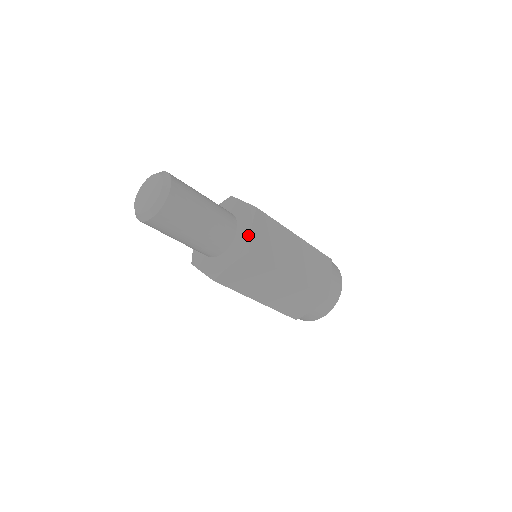
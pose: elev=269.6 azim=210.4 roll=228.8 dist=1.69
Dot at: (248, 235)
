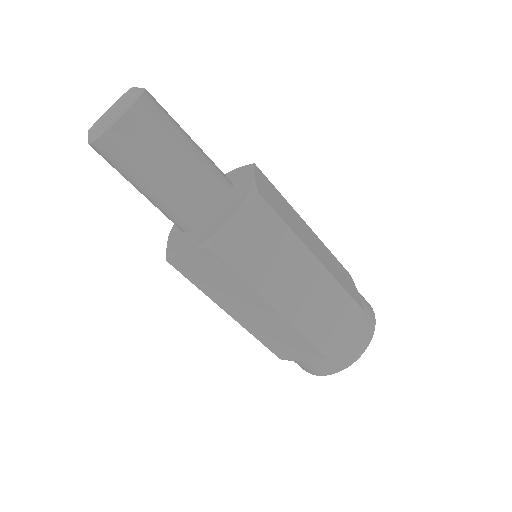
Dot at: (251, 180)
